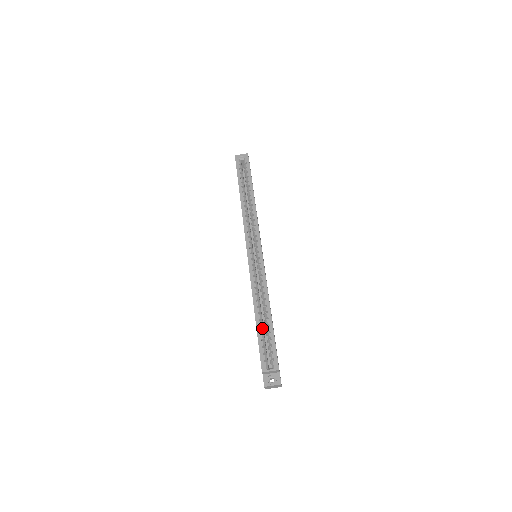
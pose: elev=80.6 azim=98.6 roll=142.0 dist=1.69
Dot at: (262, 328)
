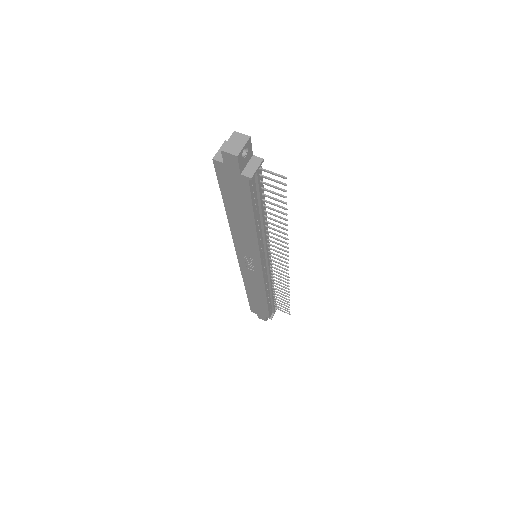
Dot at: occluded
